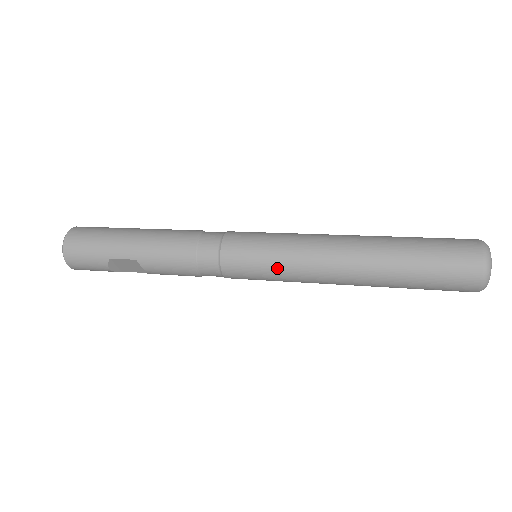
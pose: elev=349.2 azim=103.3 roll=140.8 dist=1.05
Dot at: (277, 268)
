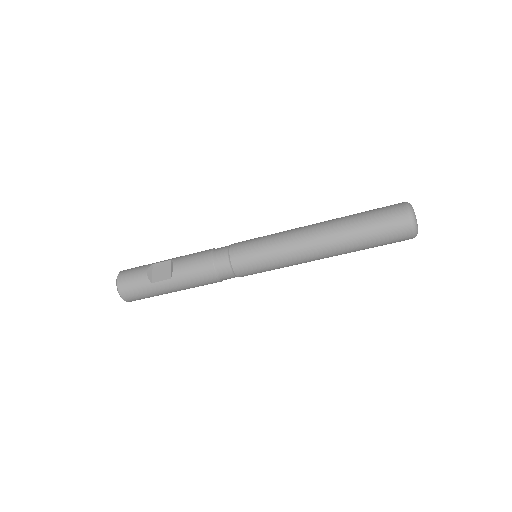
Dot at: (269, 236)
